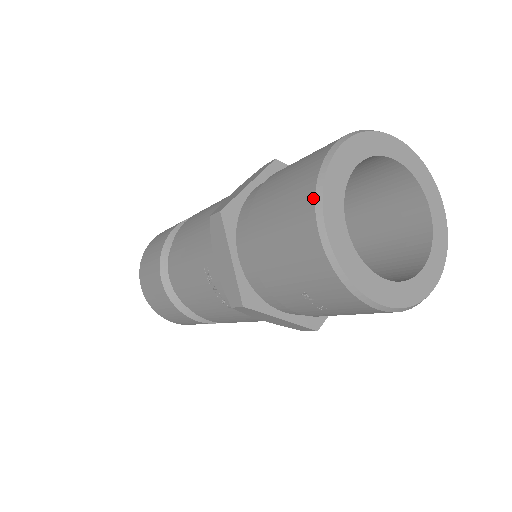
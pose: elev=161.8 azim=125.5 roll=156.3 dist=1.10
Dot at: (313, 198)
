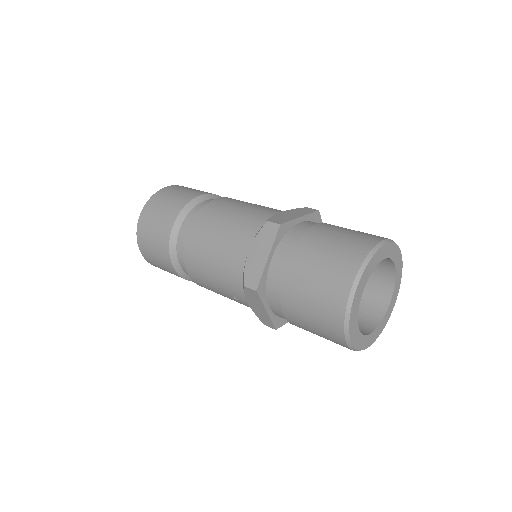
Dot at: (343, 326)
